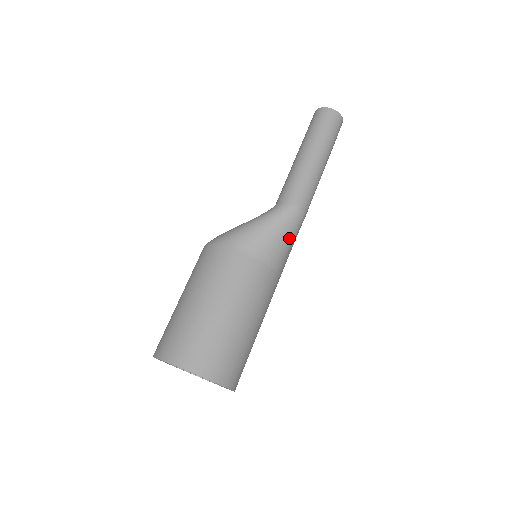
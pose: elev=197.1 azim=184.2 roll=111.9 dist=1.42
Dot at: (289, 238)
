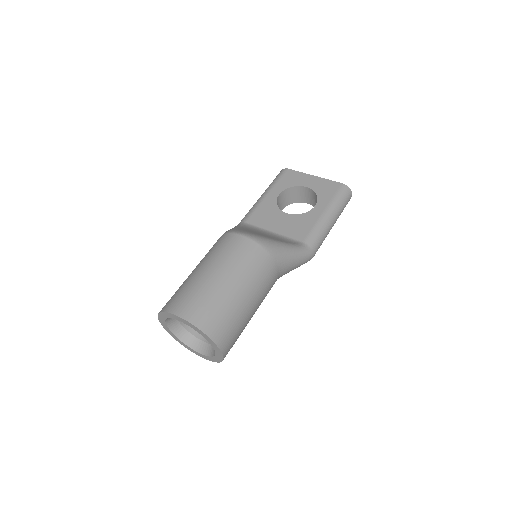
Dot at: occluded
